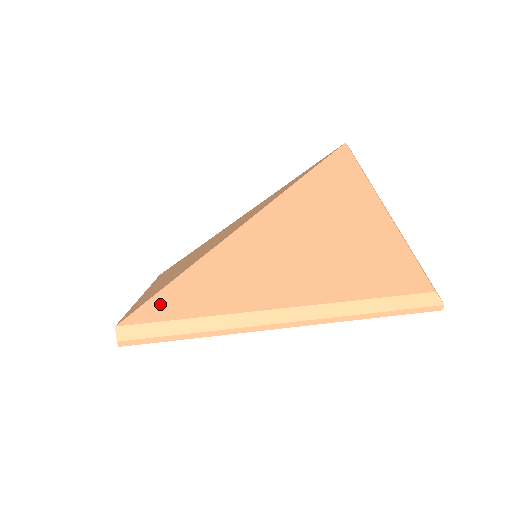
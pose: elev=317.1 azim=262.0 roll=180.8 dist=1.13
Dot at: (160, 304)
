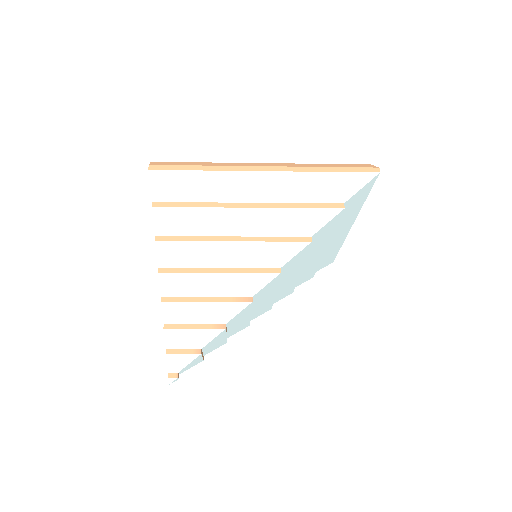
Dot at: occluded
